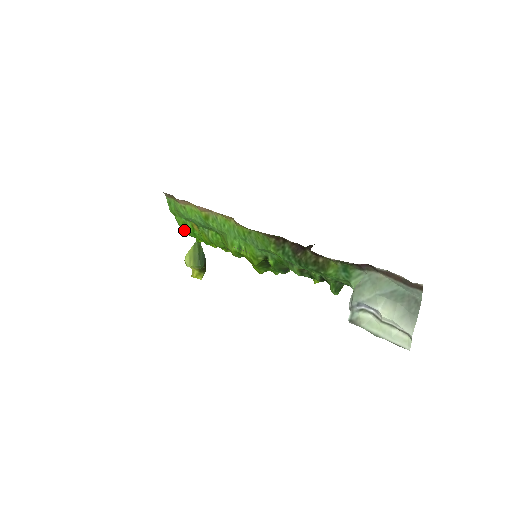
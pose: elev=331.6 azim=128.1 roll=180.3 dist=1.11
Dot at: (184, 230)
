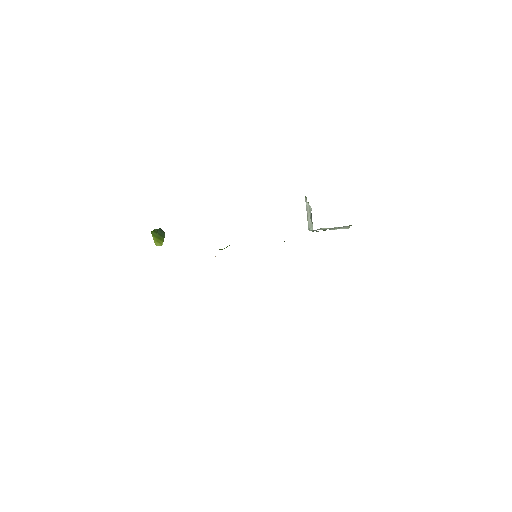
Dot at: occluded
